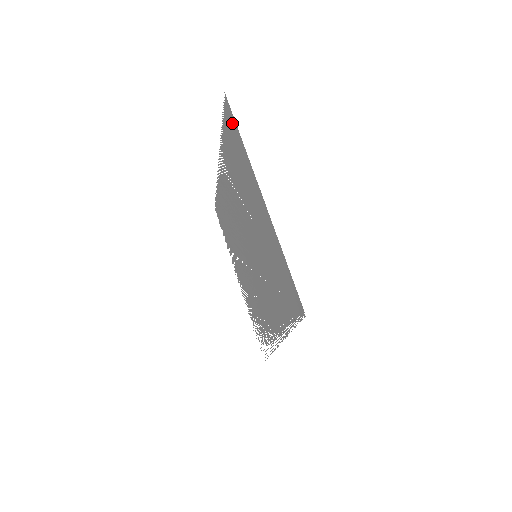
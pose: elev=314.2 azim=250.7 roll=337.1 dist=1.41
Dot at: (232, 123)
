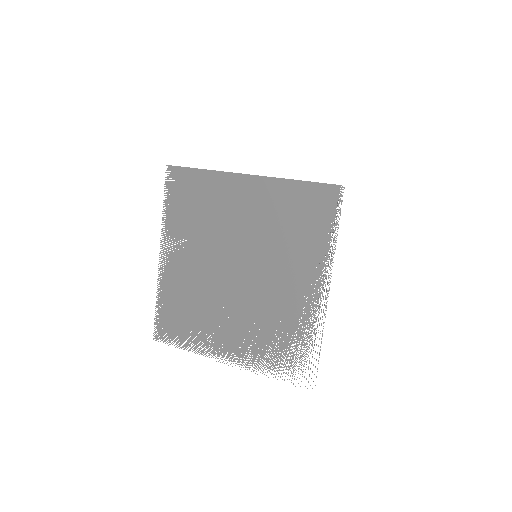
Dot at: (185, 175)
